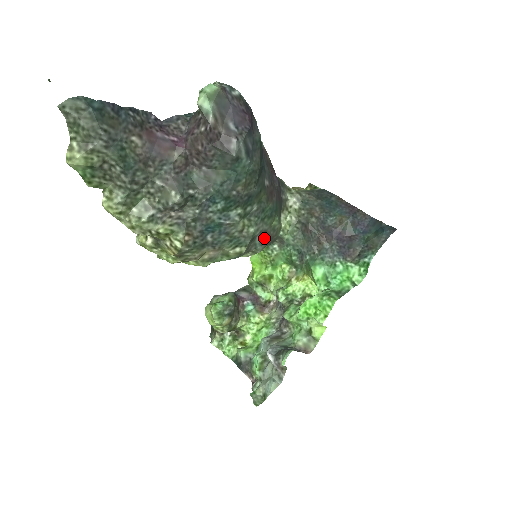
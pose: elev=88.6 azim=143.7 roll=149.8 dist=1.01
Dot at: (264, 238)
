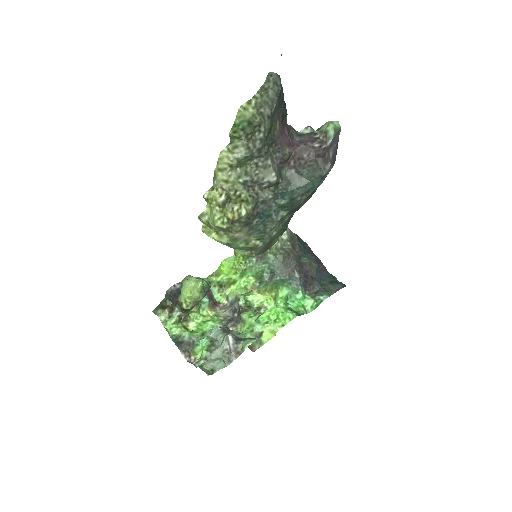
Dot at: (265, 246)
